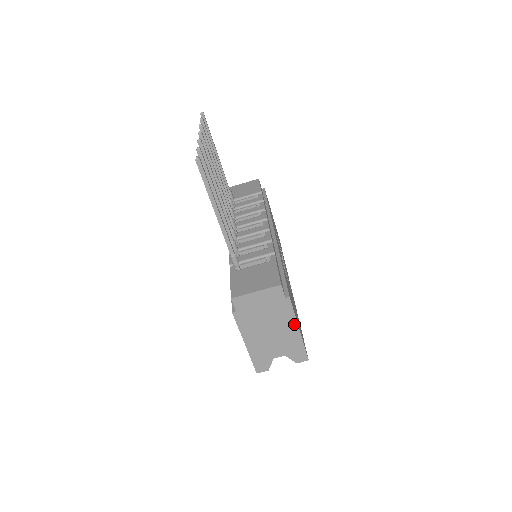
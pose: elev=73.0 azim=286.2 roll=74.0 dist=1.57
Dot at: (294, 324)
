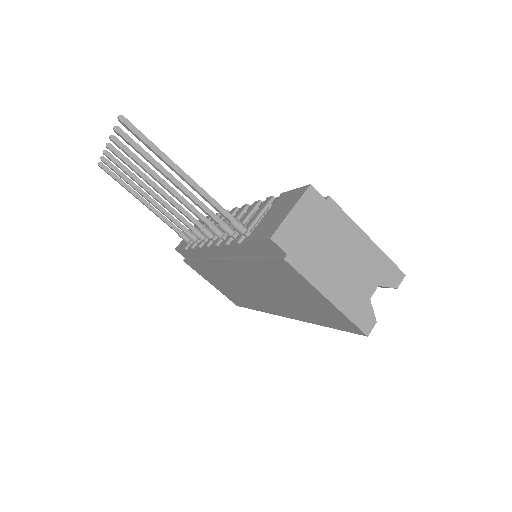
Dot at: (358, 232)
